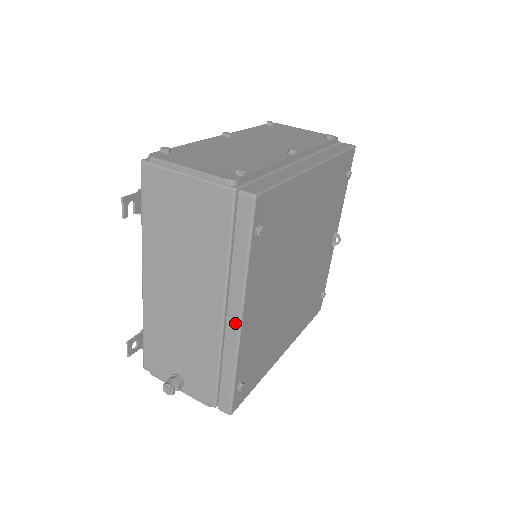
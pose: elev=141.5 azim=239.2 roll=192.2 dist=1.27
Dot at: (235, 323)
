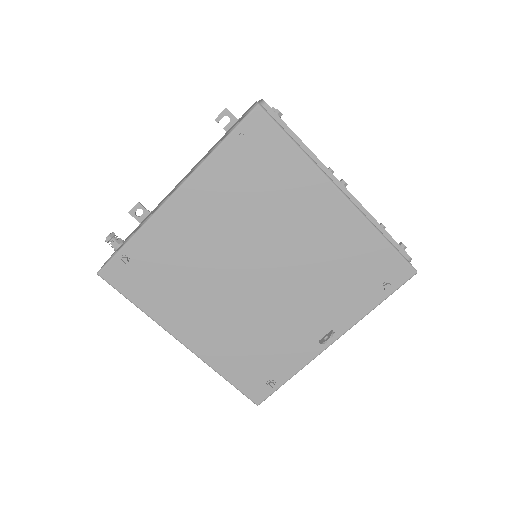
Dot at: (170, 195)
